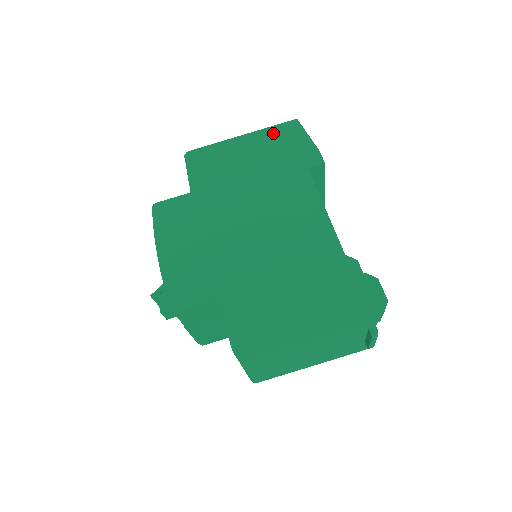
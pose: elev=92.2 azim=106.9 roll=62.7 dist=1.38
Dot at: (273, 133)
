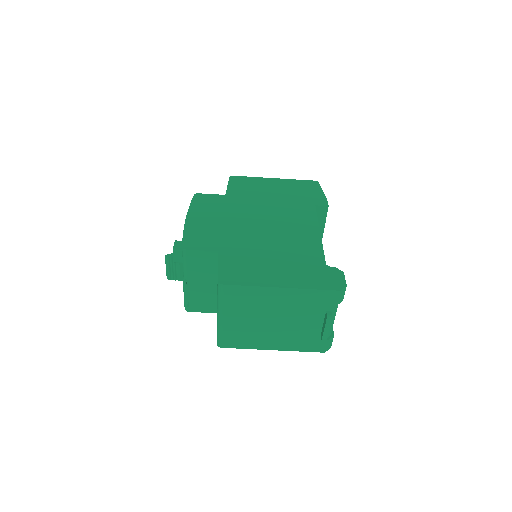
Dot at: (298, 183)
